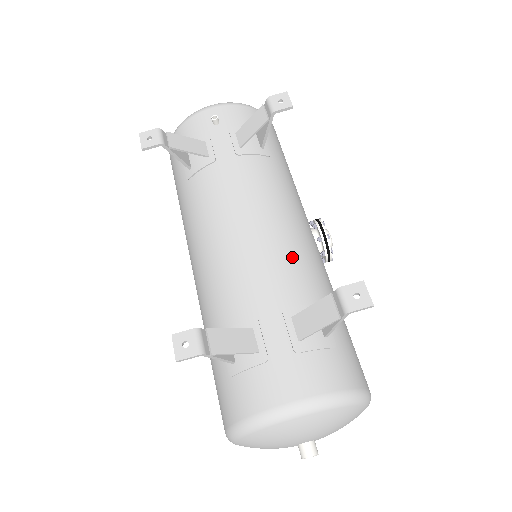
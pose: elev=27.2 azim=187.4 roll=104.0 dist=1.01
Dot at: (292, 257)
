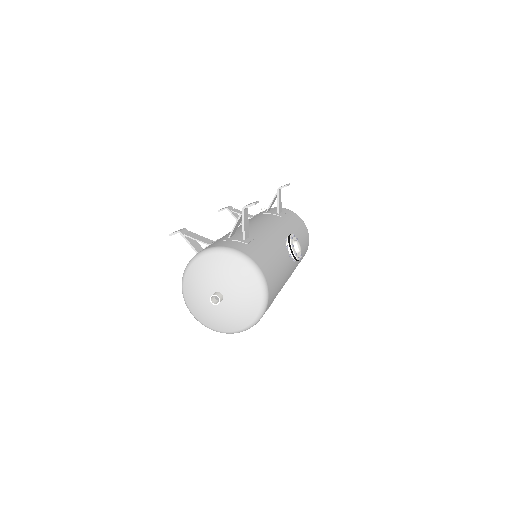
Dot at: (255, 229)
